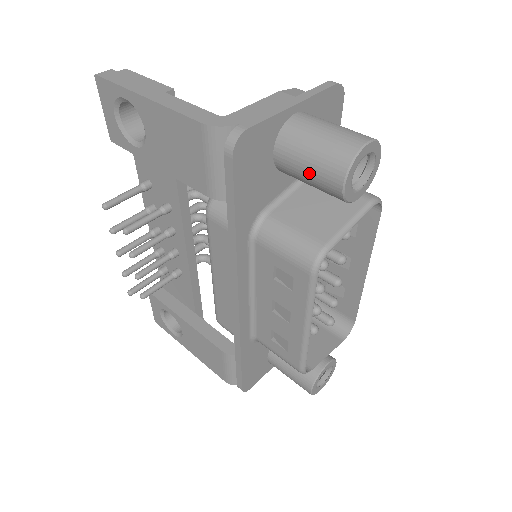
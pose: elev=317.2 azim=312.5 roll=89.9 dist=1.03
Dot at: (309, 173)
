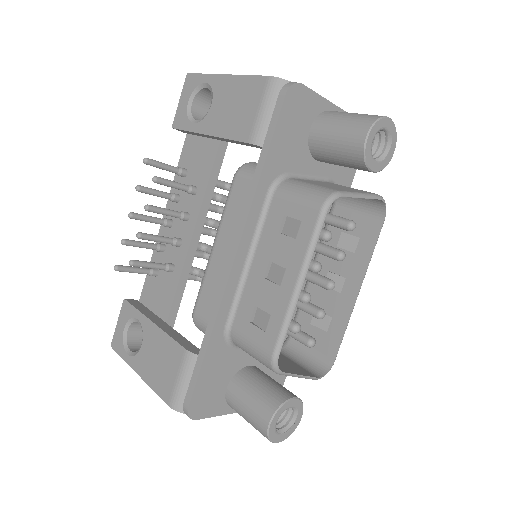
Dot at: (338, 135)
